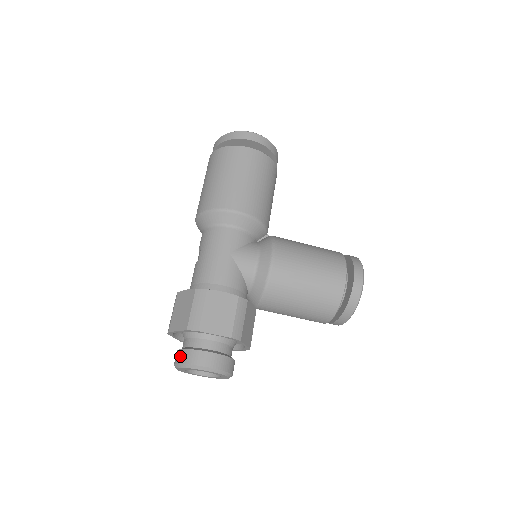
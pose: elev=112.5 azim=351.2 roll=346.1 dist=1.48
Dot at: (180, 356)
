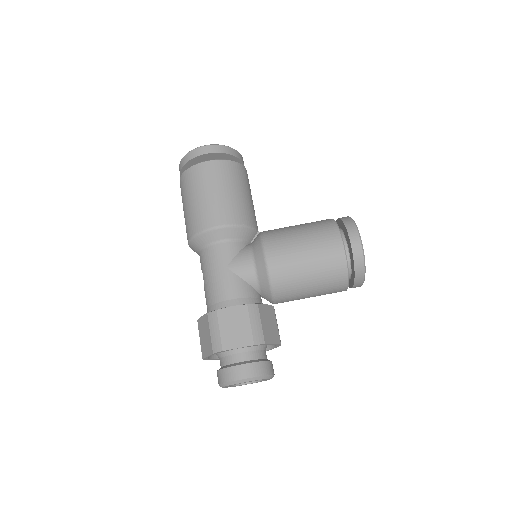
Dot at: (219, 377)
